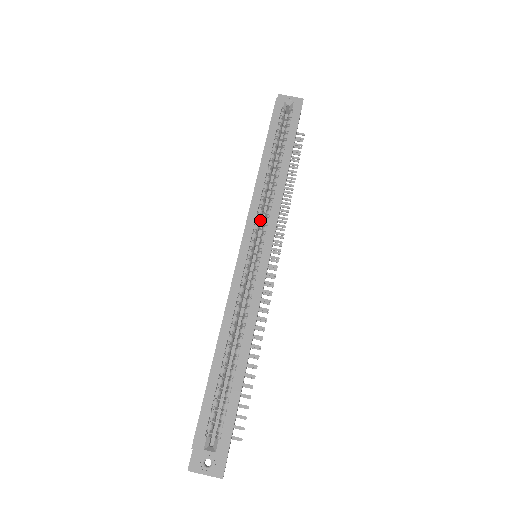
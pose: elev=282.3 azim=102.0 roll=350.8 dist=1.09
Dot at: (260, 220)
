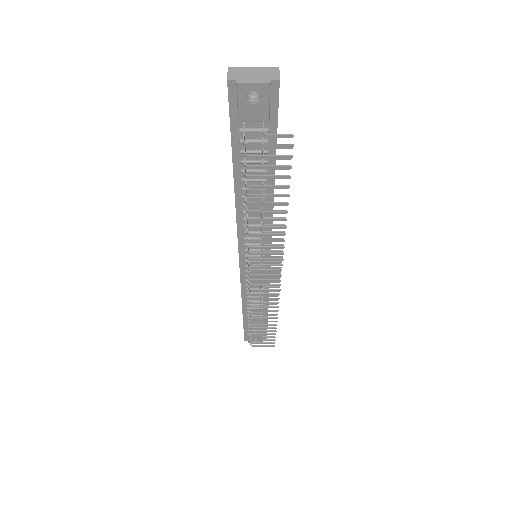
Dot at: occluded
